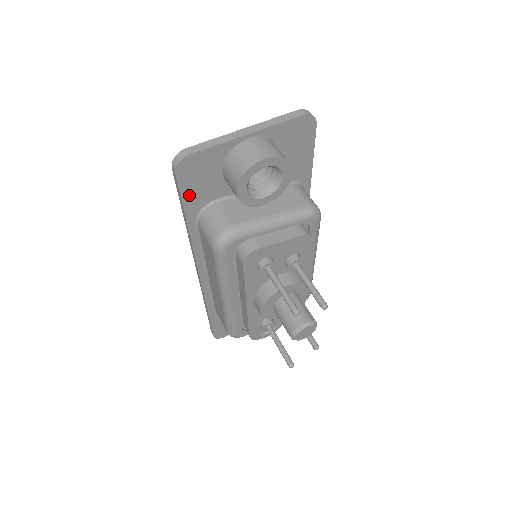
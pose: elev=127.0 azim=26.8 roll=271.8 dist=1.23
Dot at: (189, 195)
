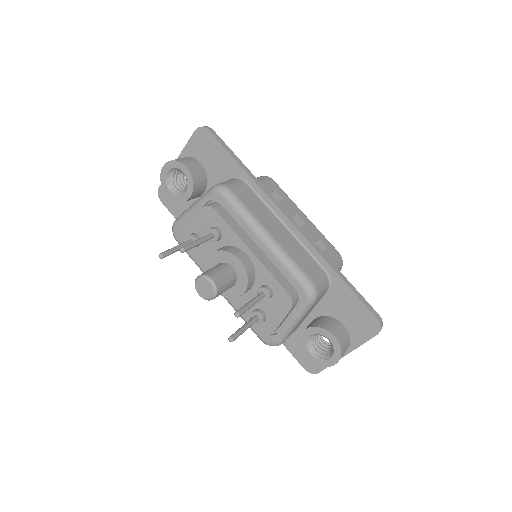
Dot at: (177, 213)
